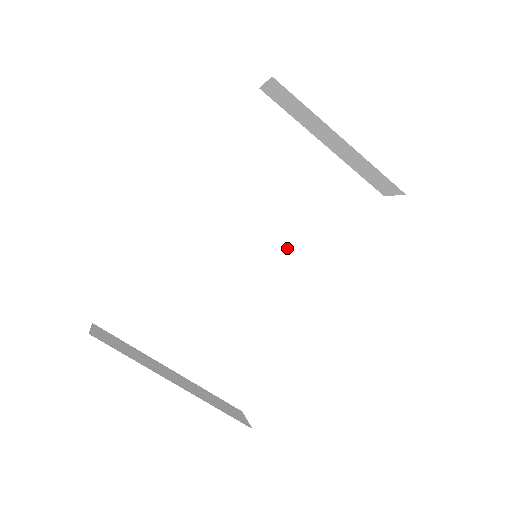
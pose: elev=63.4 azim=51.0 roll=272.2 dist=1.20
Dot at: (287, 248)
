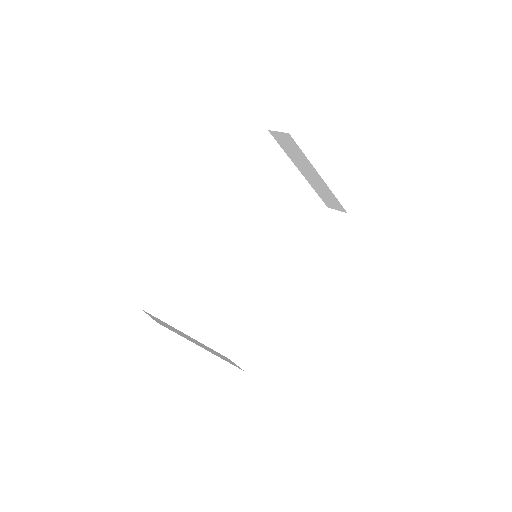
Dot at: (269, 246)
